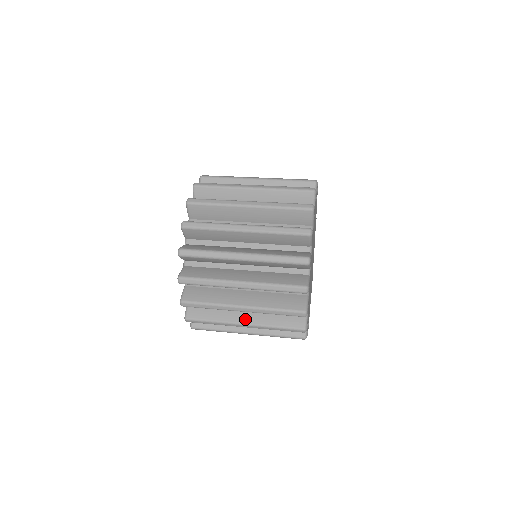
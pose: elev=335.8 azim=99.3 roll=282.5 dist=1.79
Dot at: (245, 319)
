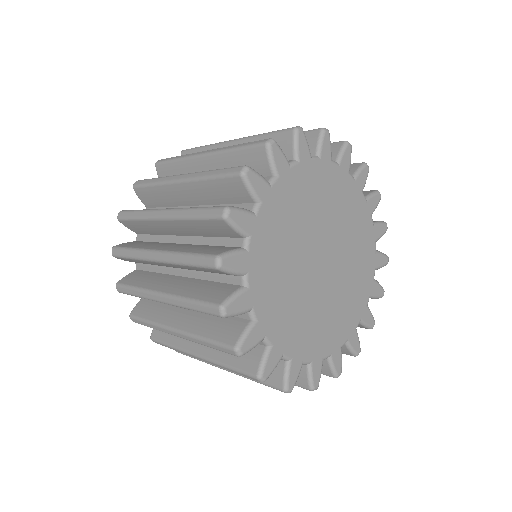
Dot at: occluded
